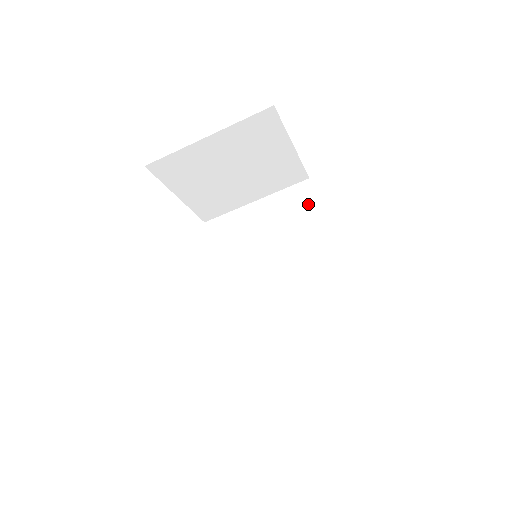
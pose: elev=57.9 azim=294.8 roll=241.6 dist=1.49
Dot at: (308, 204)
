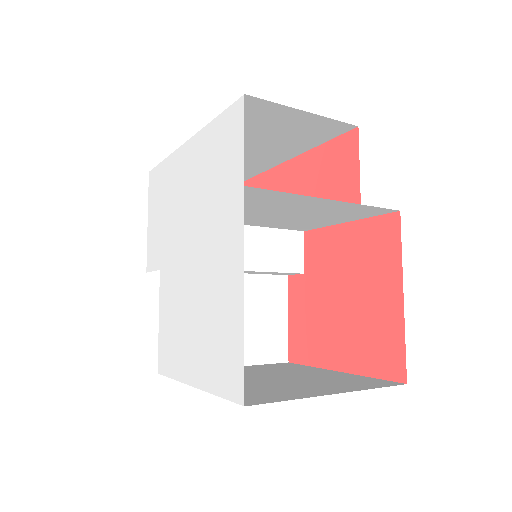
Dot at: (360, 216)
